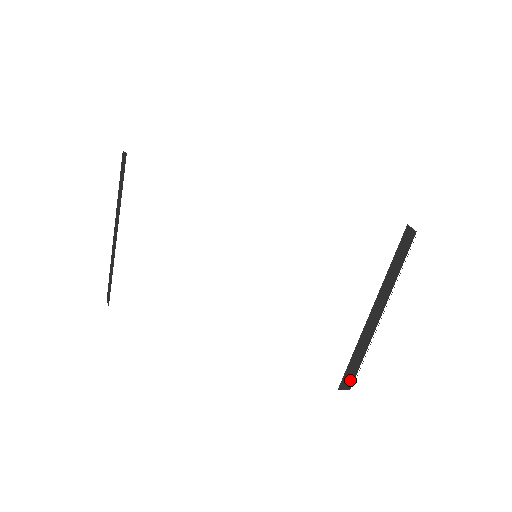
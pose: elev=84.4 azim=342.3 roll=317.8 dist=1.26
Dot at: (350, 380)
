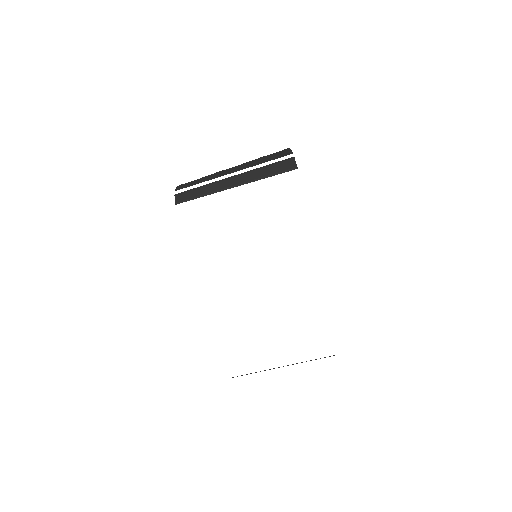
Dot at: occluded
